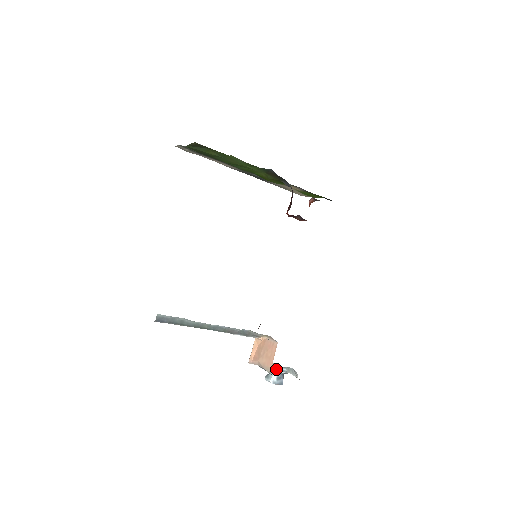
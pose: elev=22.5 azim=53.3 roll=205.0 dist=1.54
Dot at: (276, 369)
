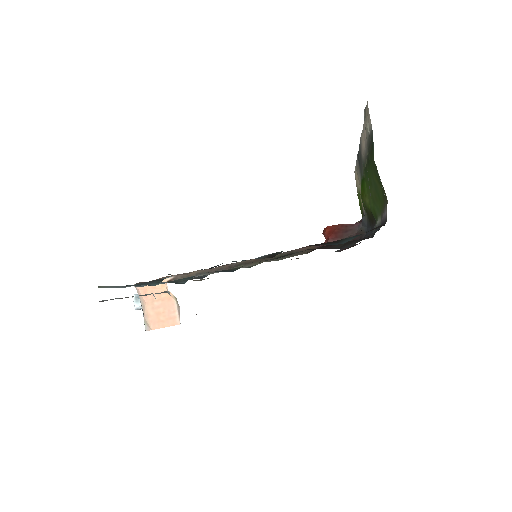
Dot at: occluded
